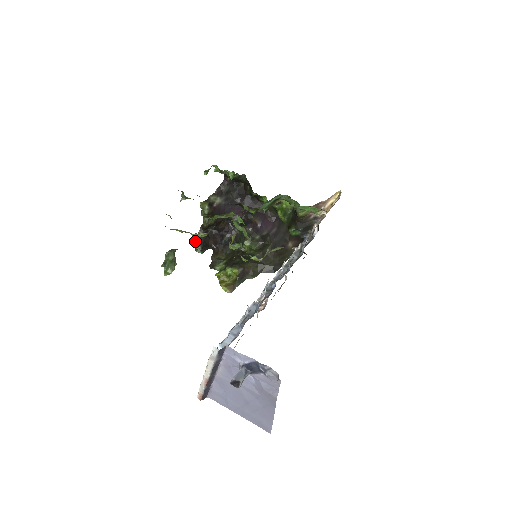
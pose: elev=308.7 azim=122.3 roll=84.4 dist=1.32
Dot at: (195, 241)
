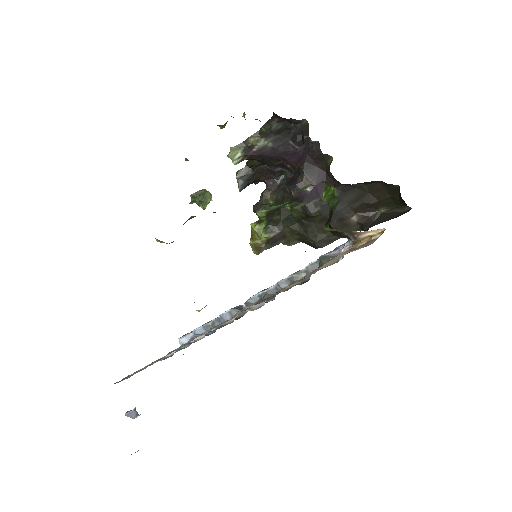
Dot at: (236, 178)
